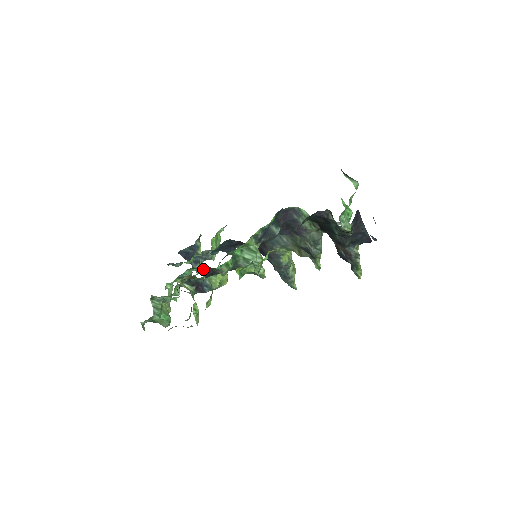
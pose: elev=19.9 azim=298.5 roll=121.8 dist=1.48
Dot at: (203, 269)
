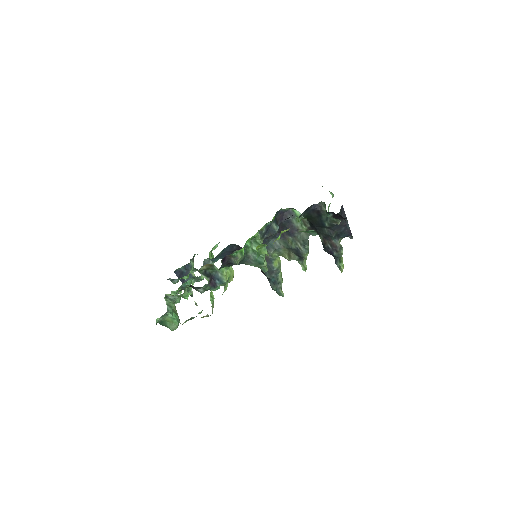
Dot at: (203, 279)
